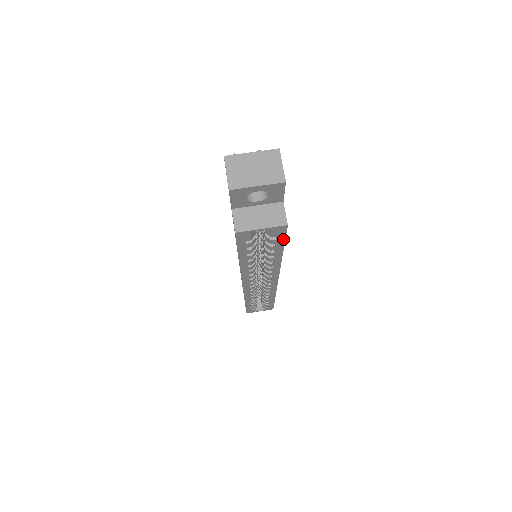
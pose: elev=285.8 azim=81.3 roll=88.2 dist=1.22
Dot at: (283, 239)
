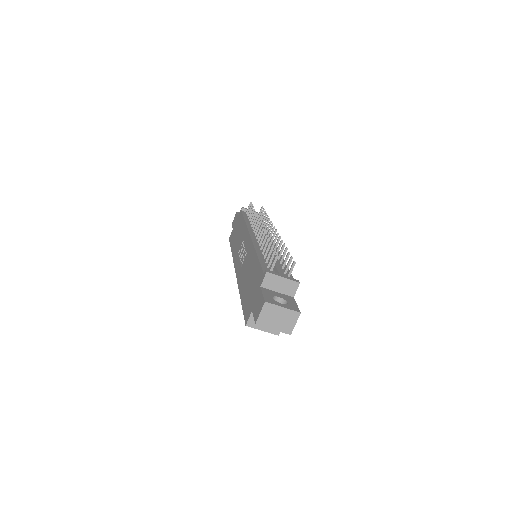
Dot at: occluded
